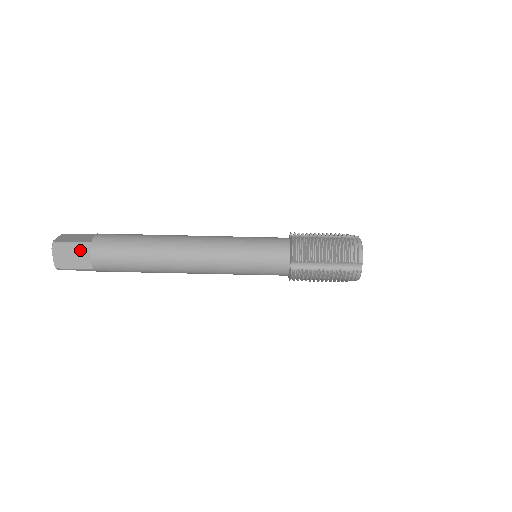
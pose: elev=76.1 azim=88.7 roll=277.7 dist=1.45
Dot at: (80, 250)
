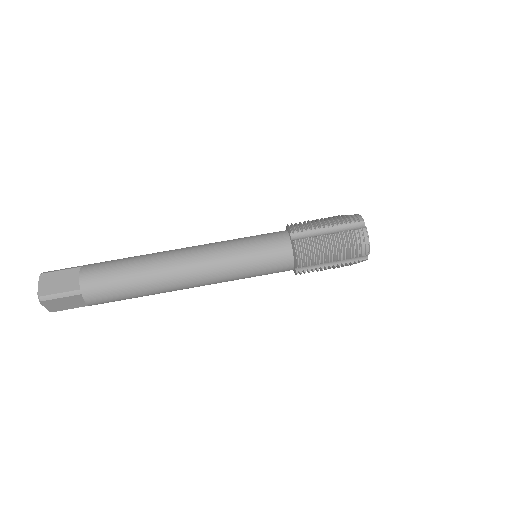
Dot at: (69, 272)
